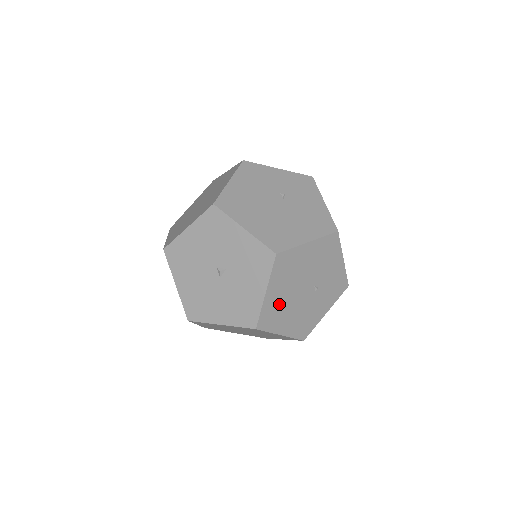
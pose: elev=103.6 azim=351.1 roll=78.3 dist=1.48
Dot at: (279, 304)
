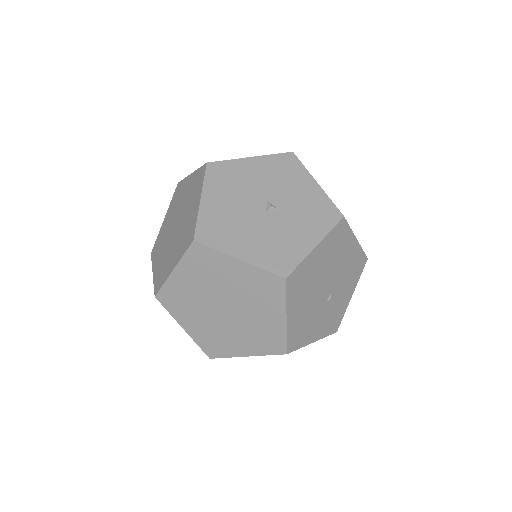
Dot at: (310, 275)
